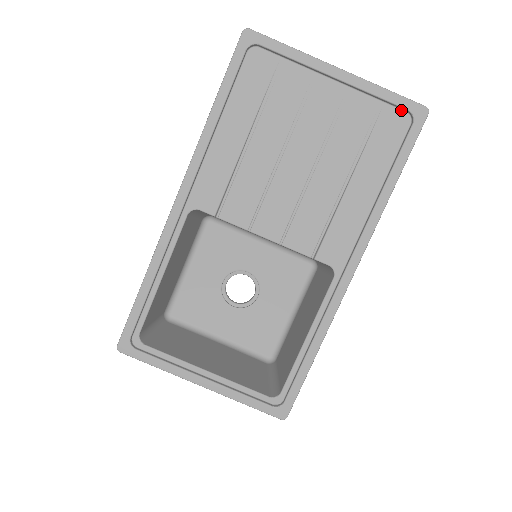
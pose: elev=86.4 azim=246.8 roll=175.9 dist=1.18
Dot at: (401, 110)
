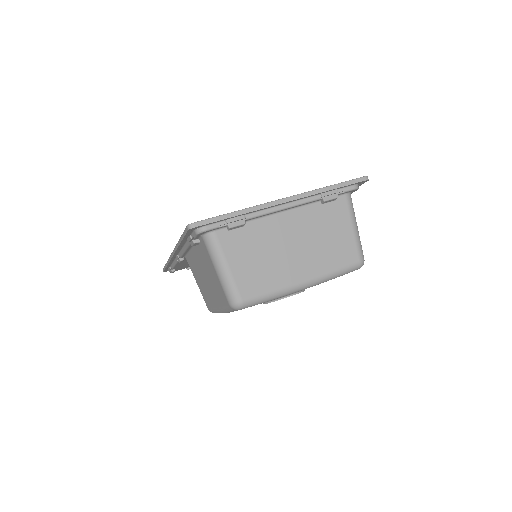
Dot at: occluded
